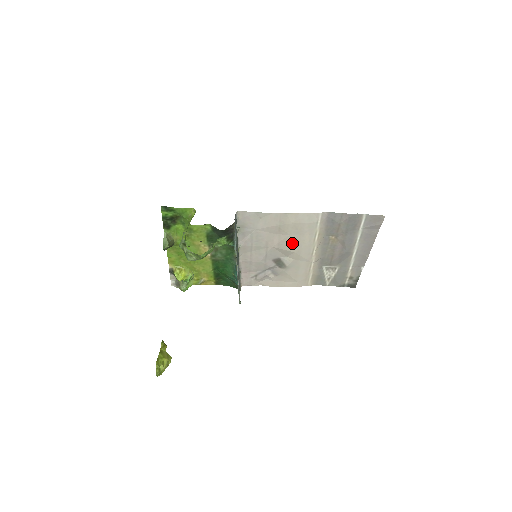
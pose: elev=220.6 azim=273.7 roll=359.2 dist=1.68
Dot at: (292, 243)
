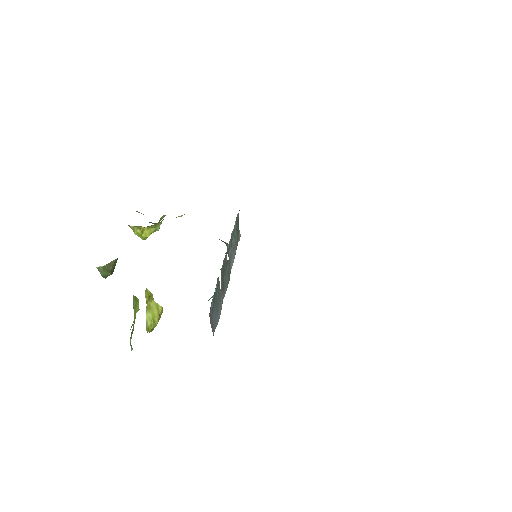
Dot at: occluded
